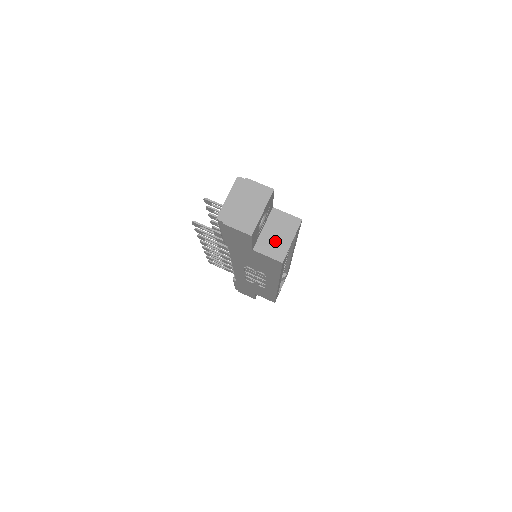
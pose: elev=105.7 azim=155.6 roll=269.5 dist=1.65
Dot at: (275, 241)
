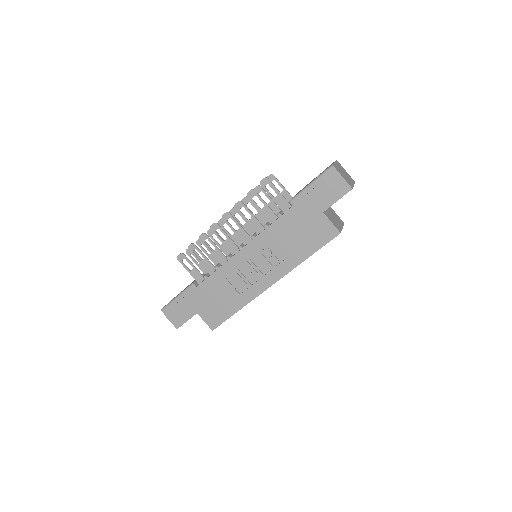
Dot at: (334, 219)
